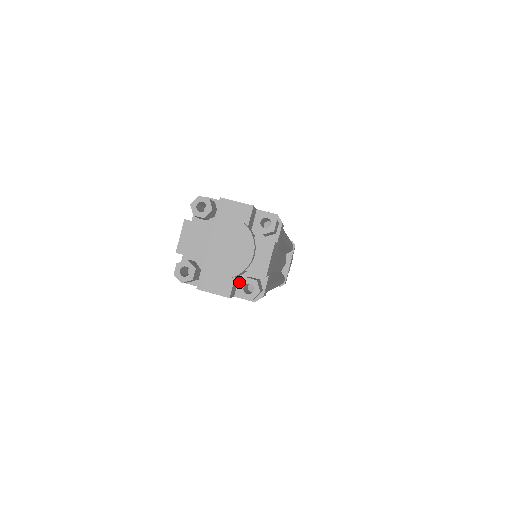
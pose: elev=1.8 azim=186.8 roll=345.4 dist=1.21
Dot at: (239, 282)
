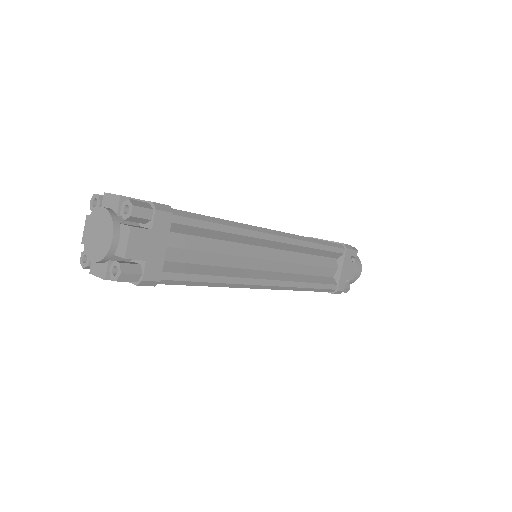
Dot at: occluded
